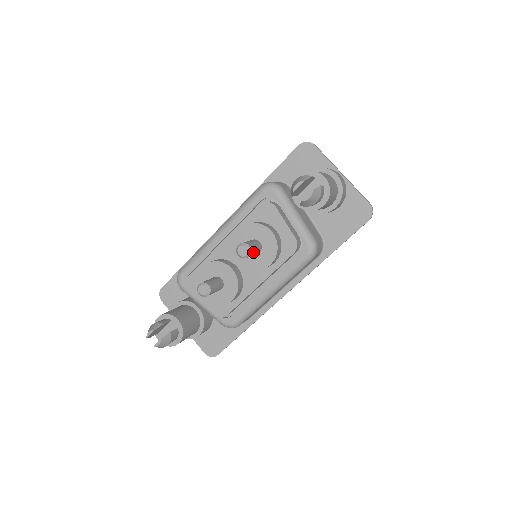
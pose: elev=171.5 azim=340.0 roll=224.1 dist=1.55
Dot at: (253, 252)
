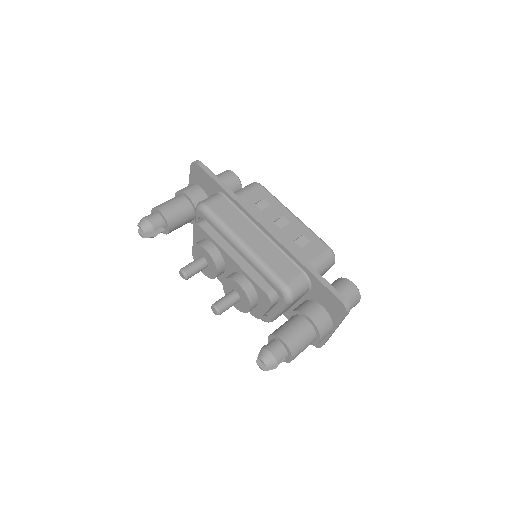
Dot at: occluded
